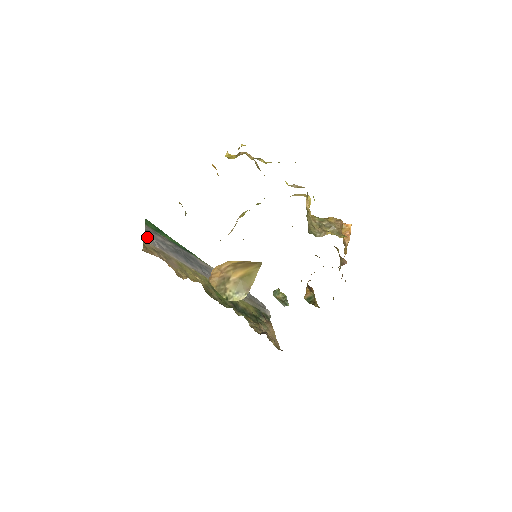
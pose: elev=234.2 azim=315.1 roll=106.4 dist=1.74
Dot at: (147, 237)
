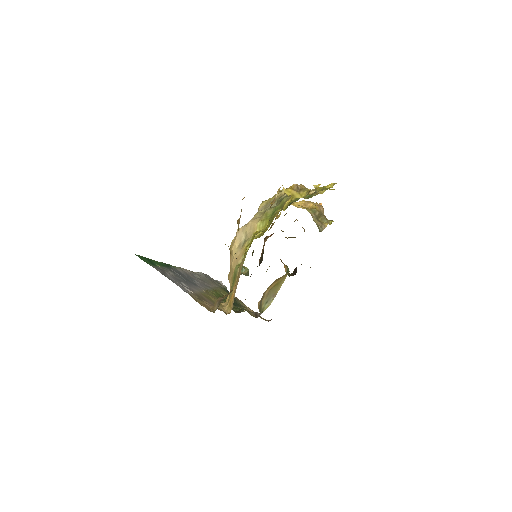
Dot at: (180, 286)
